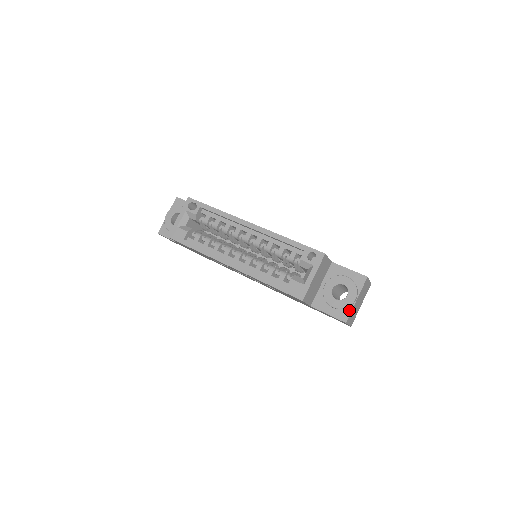
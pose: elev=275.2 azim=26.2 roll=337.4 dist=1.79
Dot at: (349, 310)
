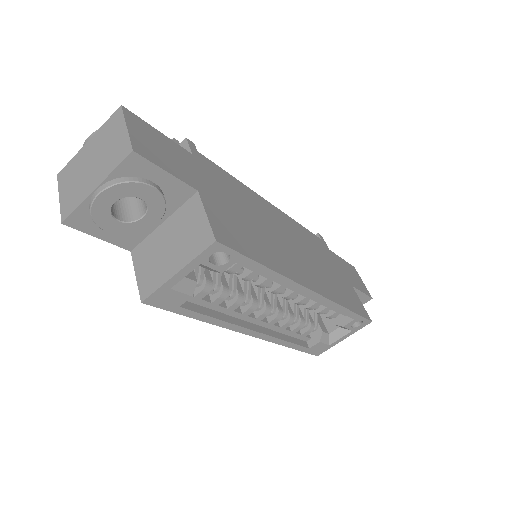
Dot at: occluded
